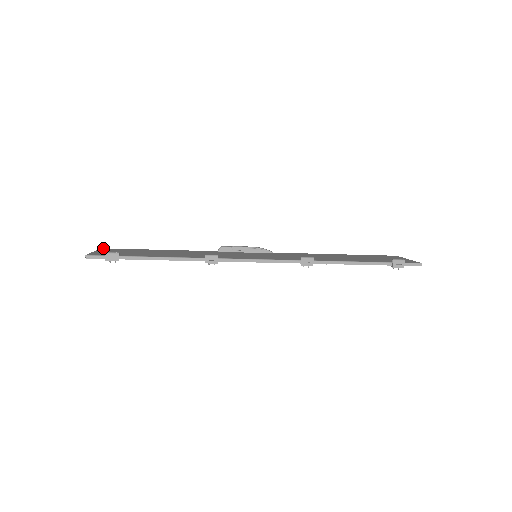
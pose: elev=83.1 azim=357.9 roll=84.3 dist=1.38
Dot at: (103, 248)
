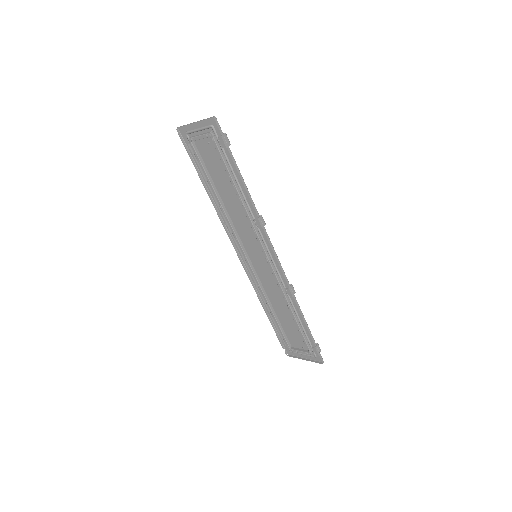
Dot at: (180, 129)
